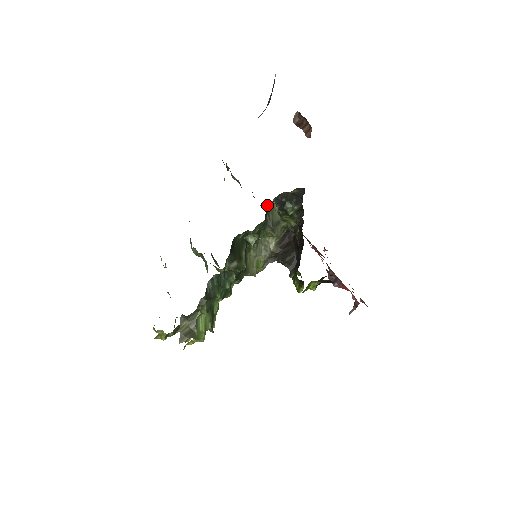
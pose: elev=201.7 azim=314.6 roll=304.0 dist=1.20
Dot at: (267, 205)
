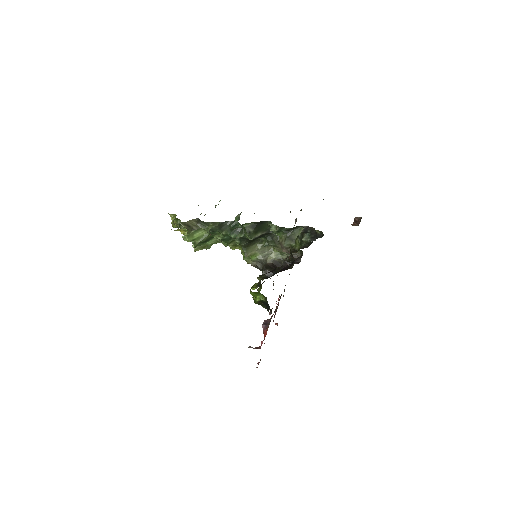
Dot at: occluded
